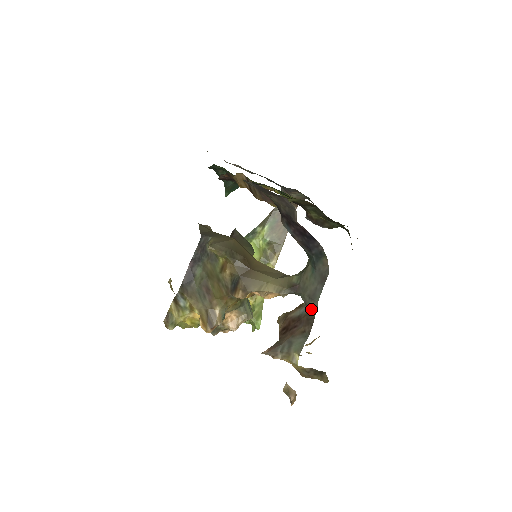
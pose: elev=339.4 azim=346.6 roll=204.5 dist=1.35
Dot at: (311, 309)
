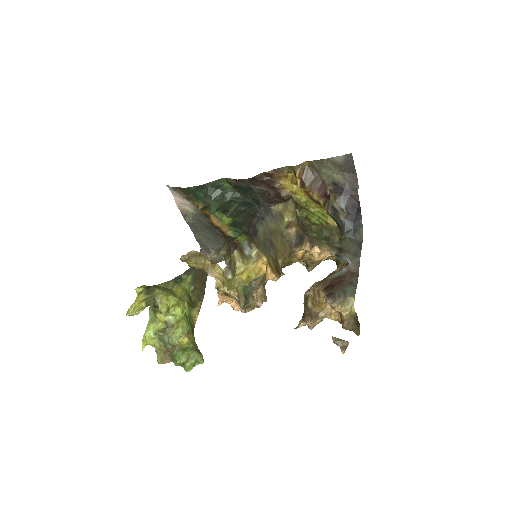
Dot at: (355, 265)
